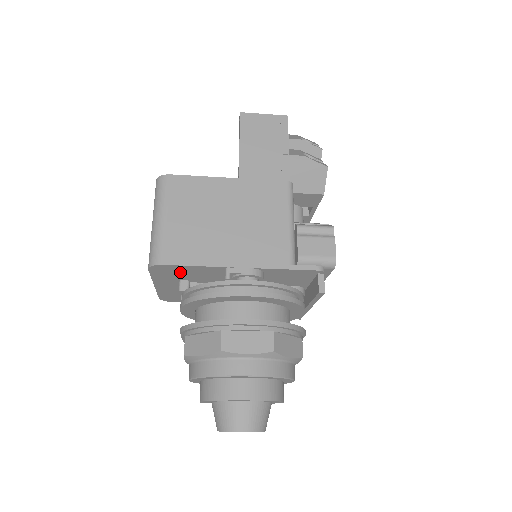
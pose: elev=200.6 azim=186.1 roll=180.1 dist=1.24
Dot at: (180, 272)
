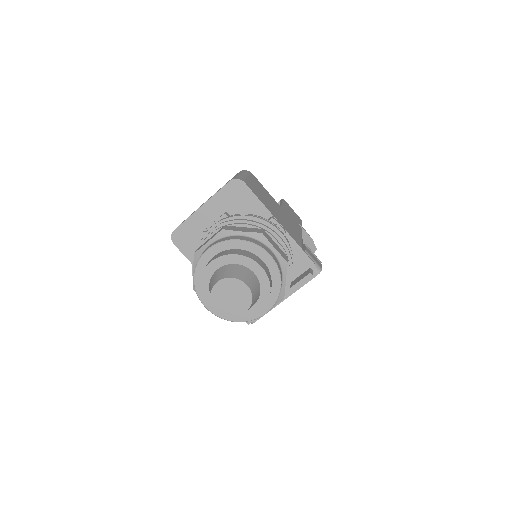
Dot at: (241, 201)
